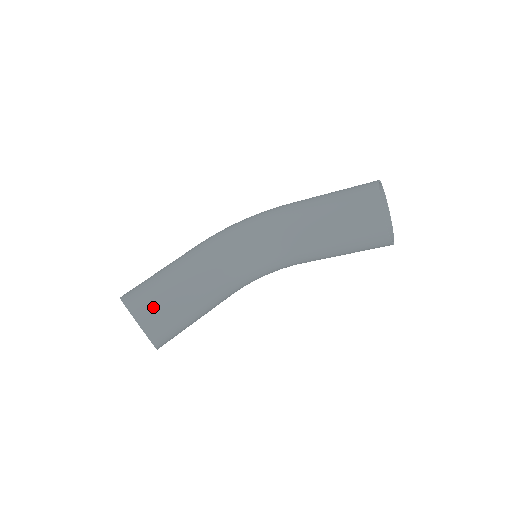
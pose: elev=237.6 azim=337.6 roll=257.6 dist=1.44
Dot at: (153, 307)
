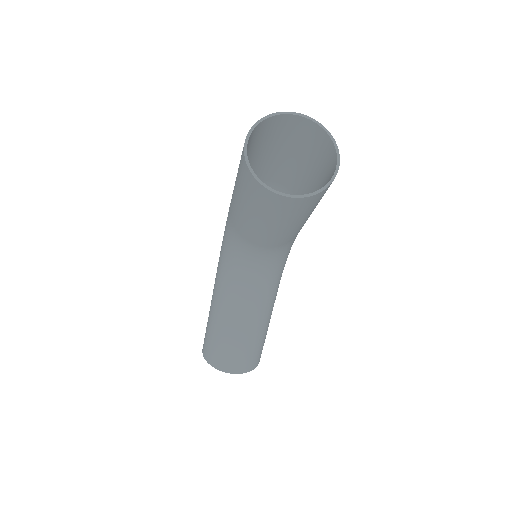
Dot at: (215, 351)
